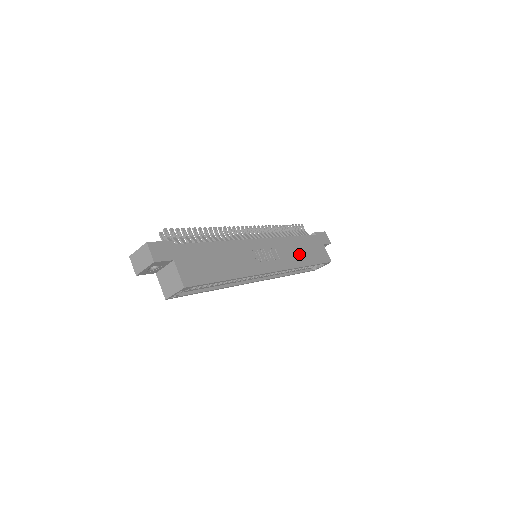
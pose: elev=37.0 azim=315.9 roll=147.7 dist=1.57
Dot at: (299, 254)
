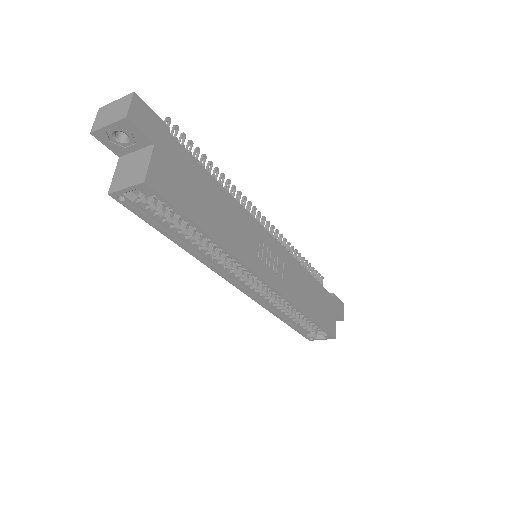
Dot at: (306, 296)
